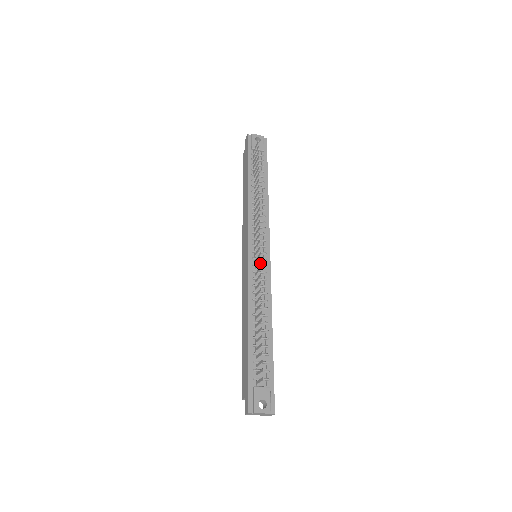
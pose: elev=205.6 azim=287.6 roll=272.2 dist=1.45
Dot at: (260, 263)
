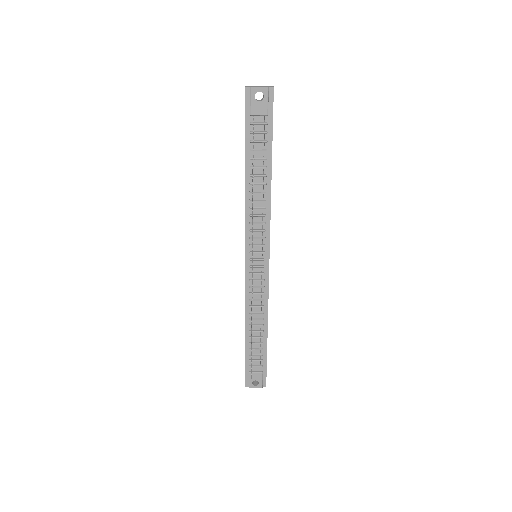
Dot at: (258, 270)
